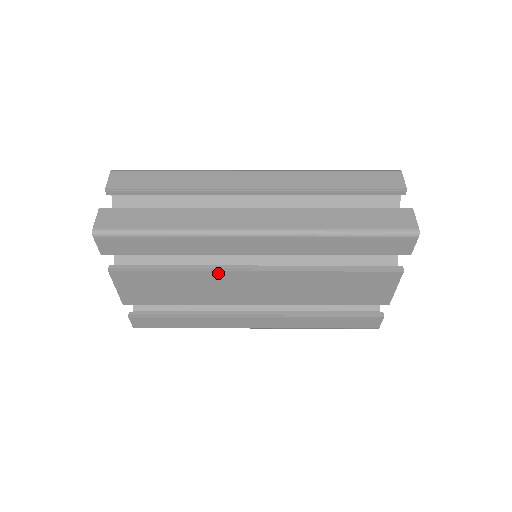
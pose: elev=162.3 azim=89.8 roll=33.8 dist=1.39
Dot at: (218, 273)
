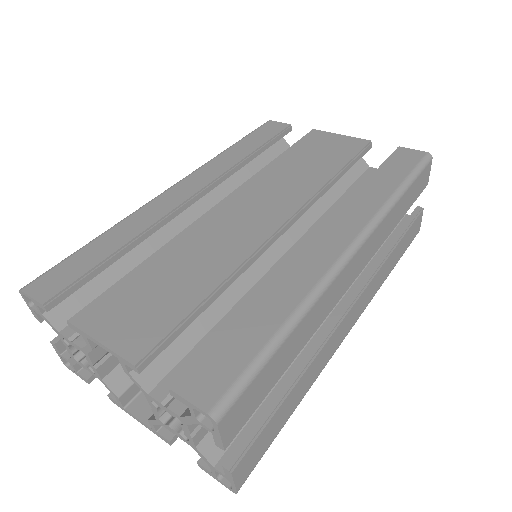
Dot at: occluded
